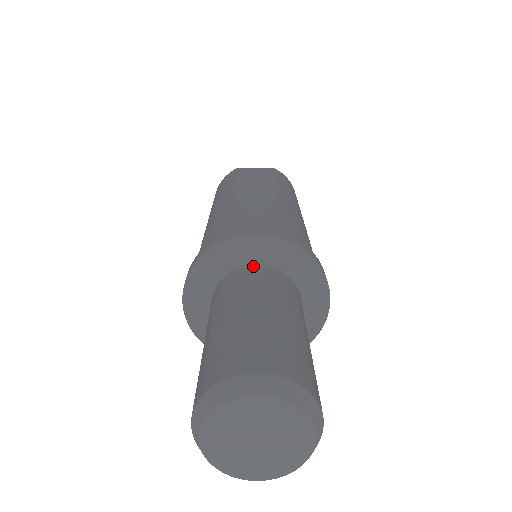
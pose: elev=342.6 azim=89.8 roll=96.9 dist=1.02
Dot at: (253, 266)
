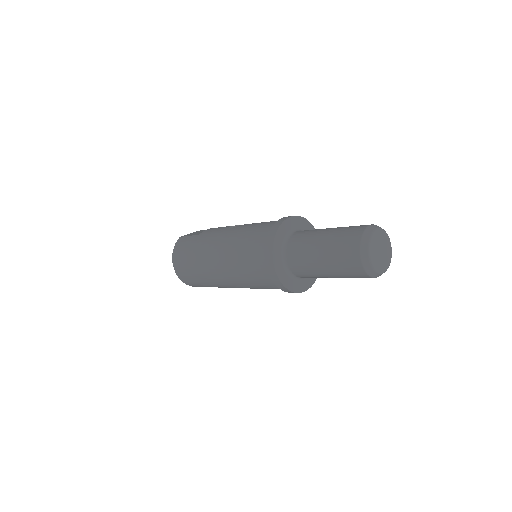
Dot at: (295, 232)
